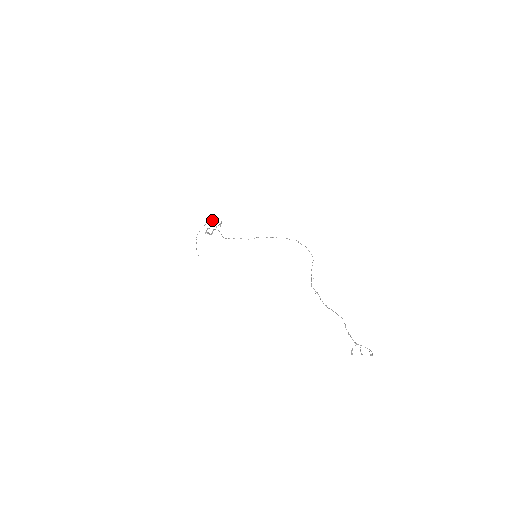
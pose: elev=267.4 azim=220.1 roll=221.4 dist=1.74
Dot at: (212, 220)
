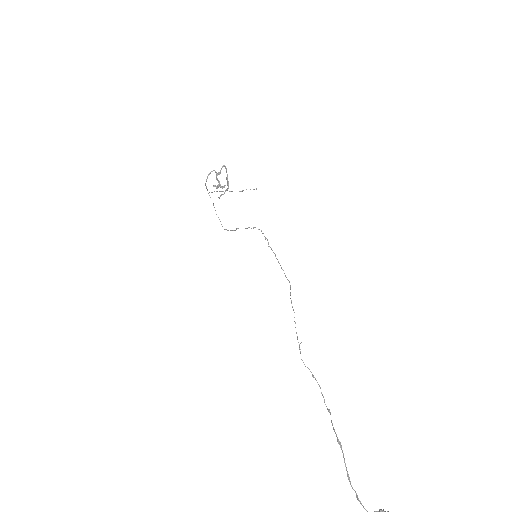
Dot at: occluded
